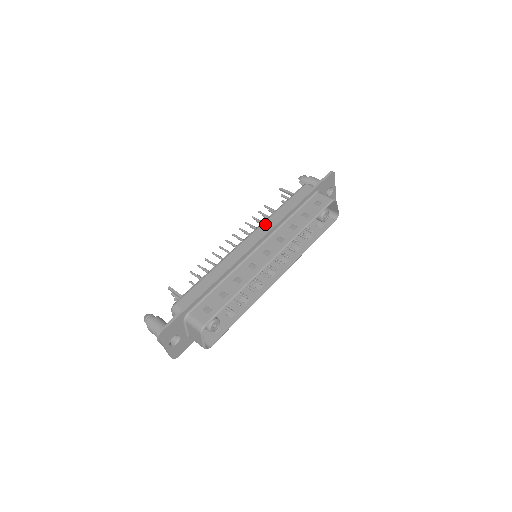
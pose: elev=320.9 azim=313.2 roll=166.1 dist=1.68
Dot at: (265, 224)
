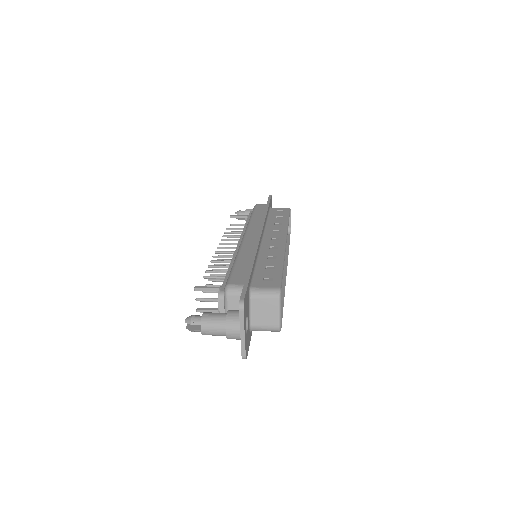
Dot at: (251, 226)
